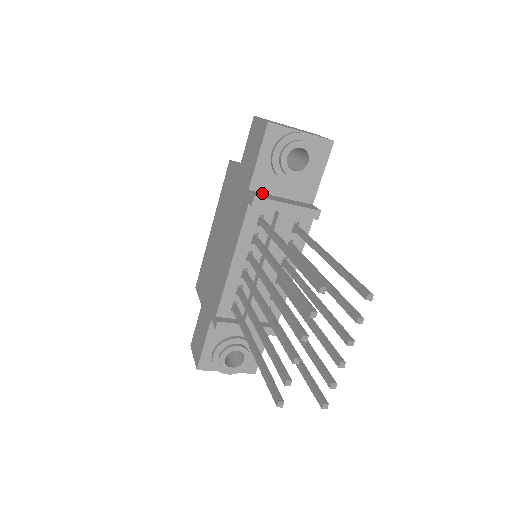
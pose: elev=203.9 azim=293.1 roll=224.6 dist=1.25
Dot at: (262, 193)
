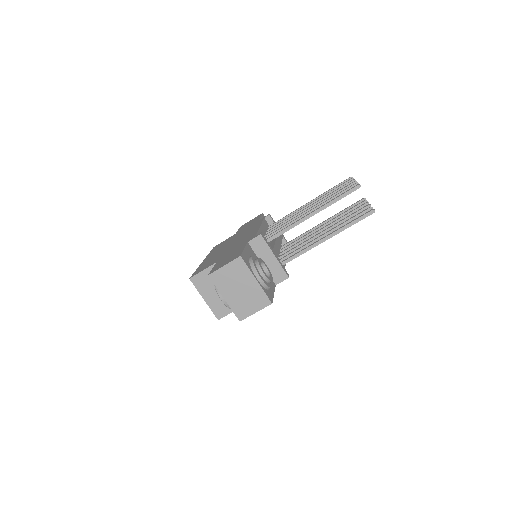
Dot at: occluded
